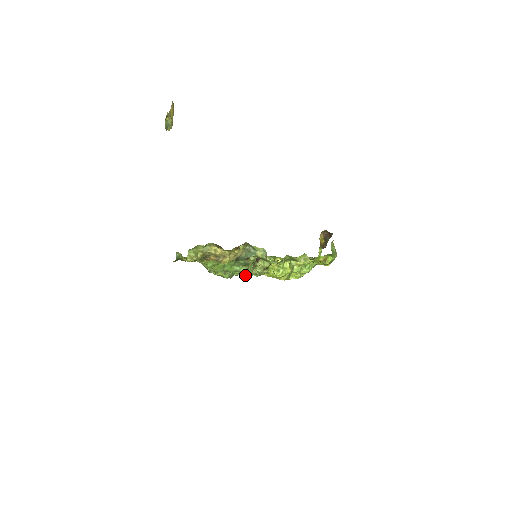
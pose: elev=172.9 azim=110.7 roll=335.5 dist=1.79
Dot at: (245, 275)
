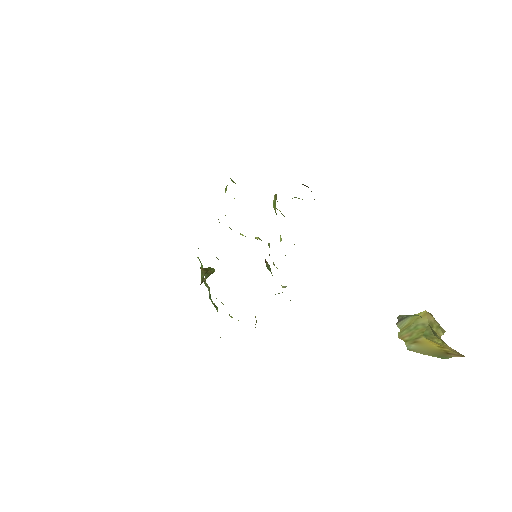
Dot at: occluded
